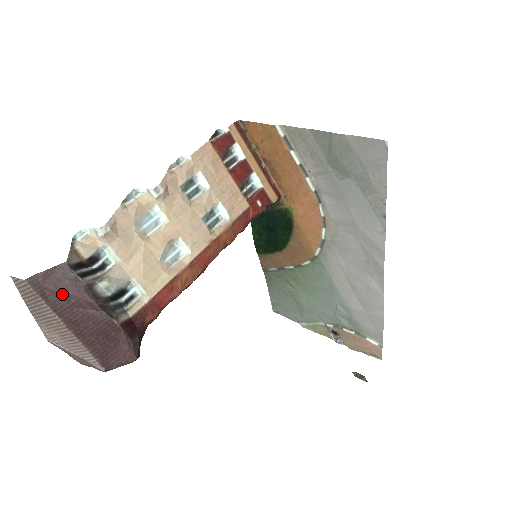
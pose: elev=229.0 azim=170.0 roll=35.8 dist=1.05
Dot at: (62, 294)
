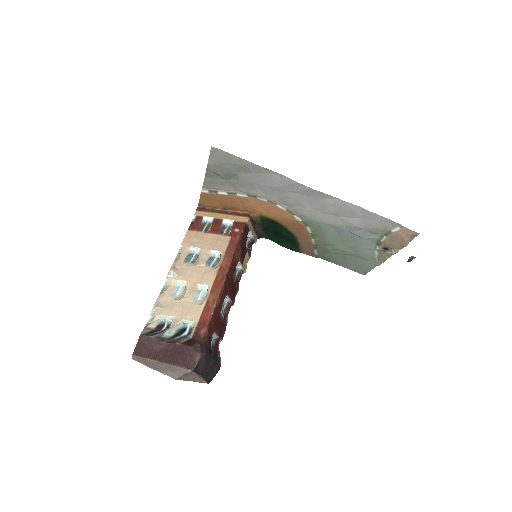
Dot at: (149, 349)
